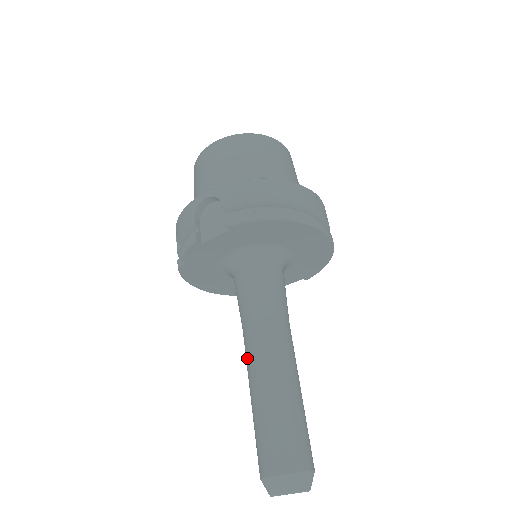
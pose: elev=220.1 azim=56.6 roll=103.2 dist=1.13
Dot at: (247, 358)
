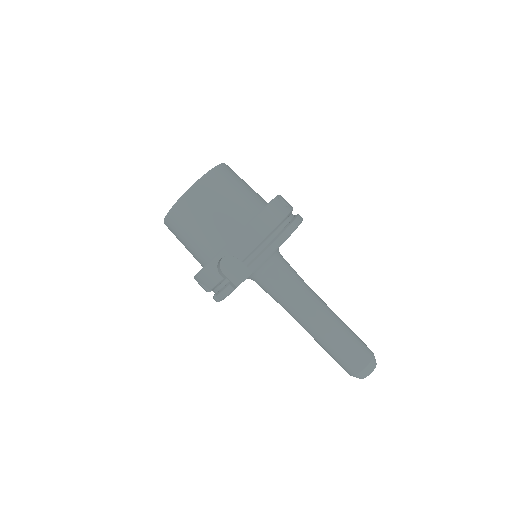
Dot at: (302, 324)
